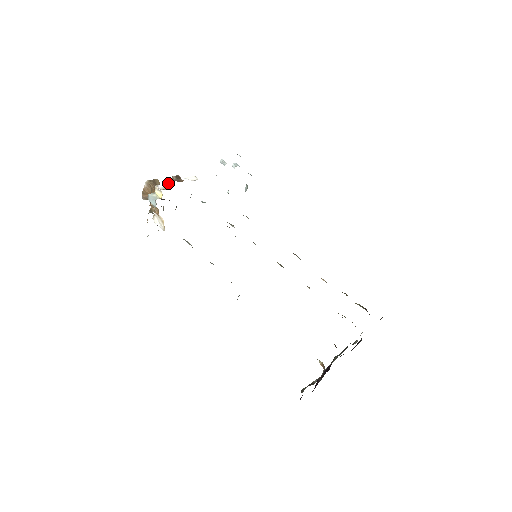
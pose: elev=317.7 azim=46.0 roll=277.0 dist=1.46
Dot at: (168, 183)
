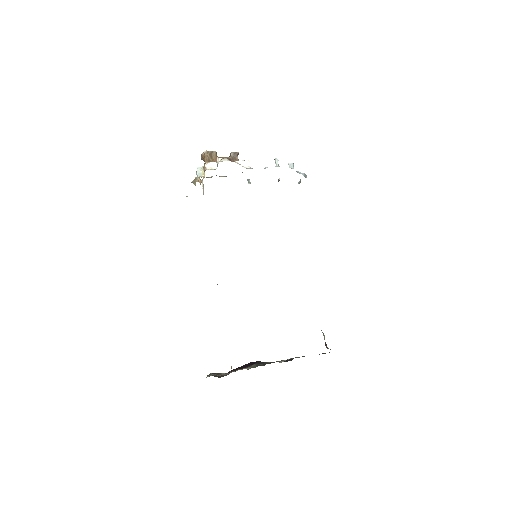
Dot at: (217, 164)
